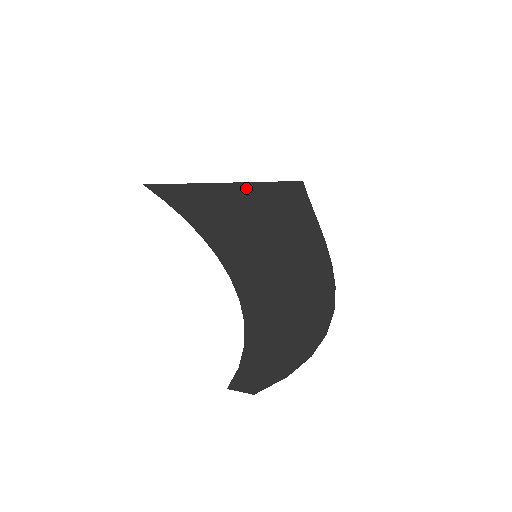
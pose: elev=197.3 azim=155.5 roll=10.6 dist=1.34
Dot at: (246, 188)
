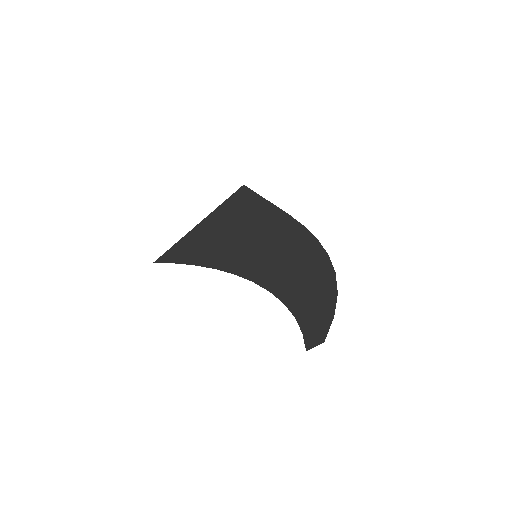
Dot at: (214, 216)
